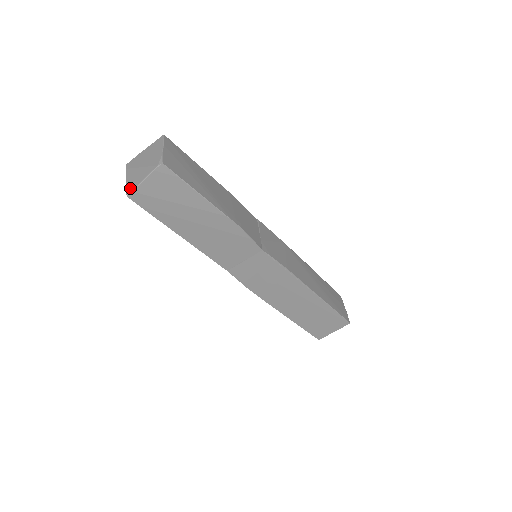
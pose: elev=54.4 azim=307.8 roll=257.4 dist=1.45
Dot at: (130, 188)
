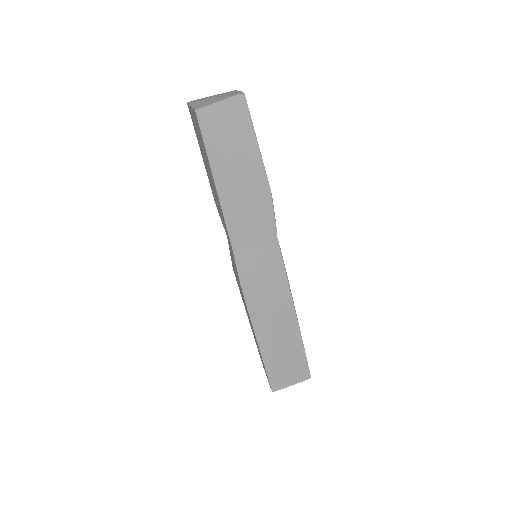
Dot at: (200, 106)
